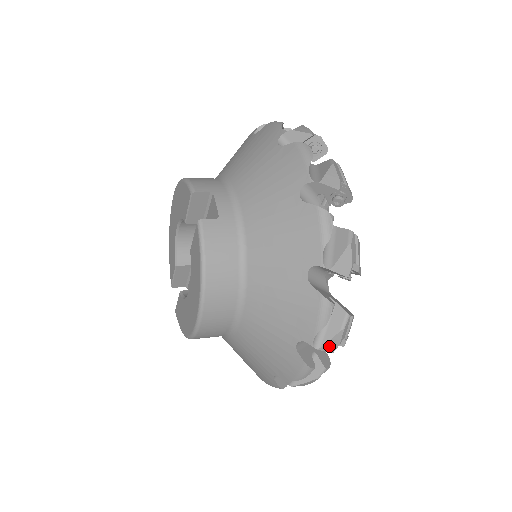
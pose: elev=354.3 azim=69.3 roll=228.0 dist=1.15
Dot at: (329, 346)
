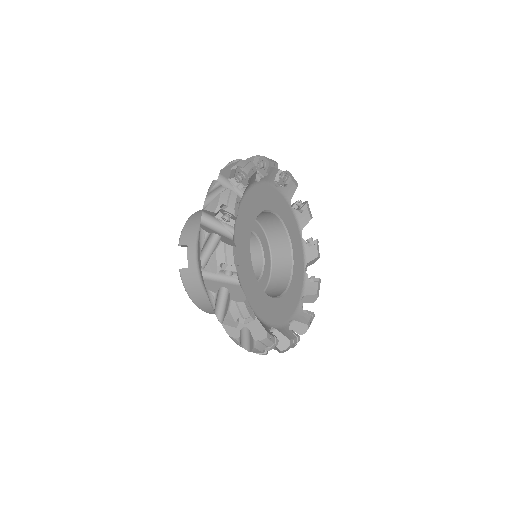
Dot at: (256, 351)
